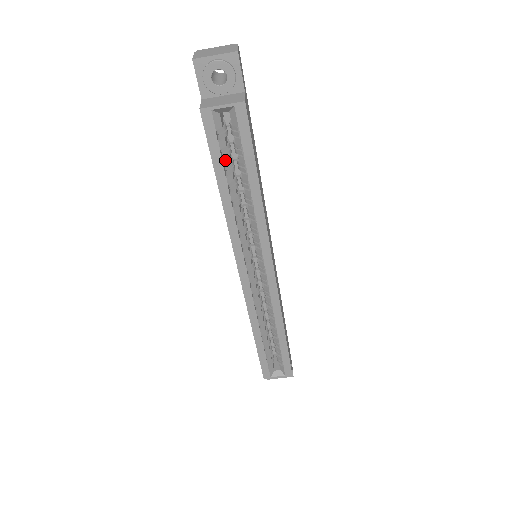
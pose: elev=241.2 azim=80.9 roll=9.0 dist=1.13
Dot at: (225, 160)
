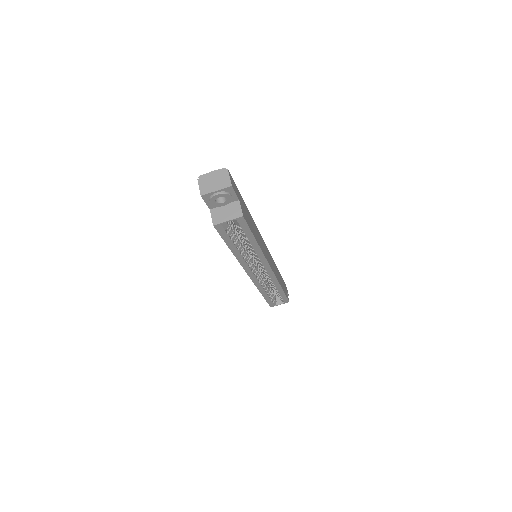
Dot at: (233, 238)
